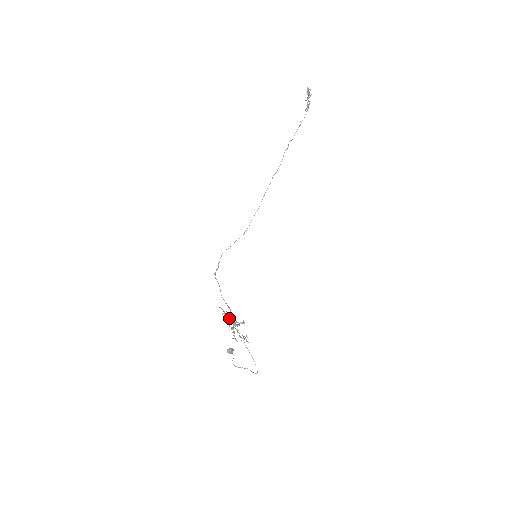
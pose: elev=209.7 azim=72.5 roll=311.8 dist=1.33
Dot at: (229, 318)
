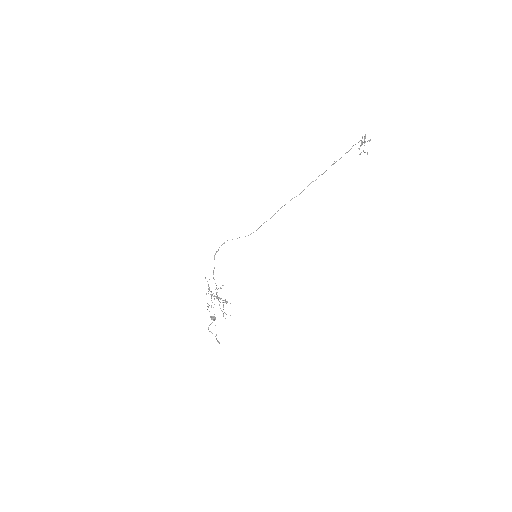
Dot at: (209, 290)
